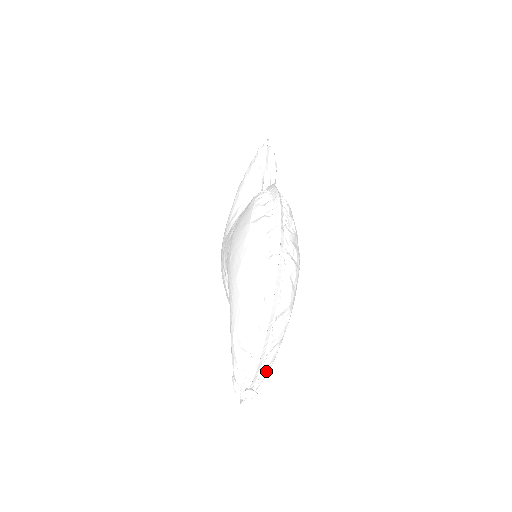
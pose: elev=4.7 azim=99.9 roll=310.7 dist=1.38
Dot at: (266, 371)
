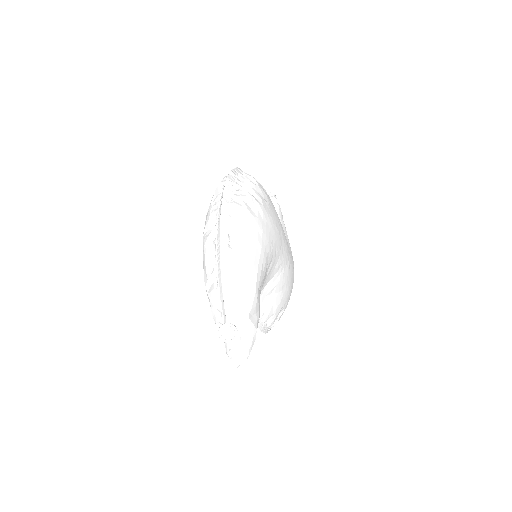
Dot at: (242, 302)
